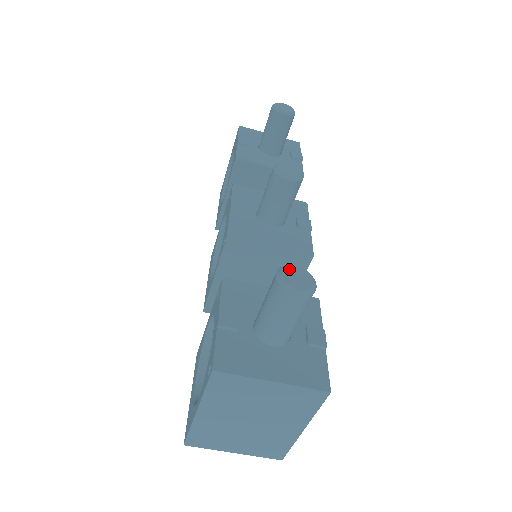
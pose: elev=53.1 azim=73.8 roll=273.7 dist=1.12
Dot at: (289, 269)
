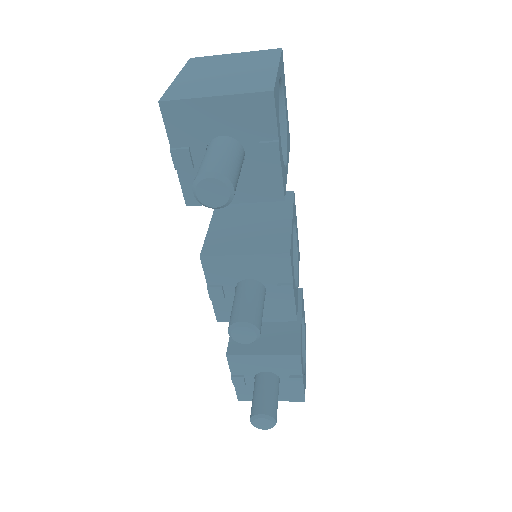
Dot at: (257, 421)
